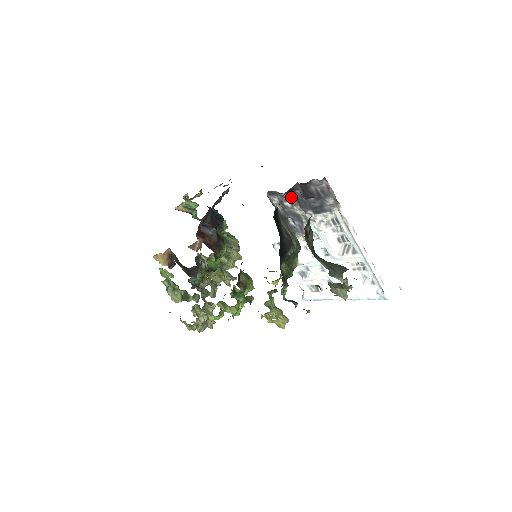
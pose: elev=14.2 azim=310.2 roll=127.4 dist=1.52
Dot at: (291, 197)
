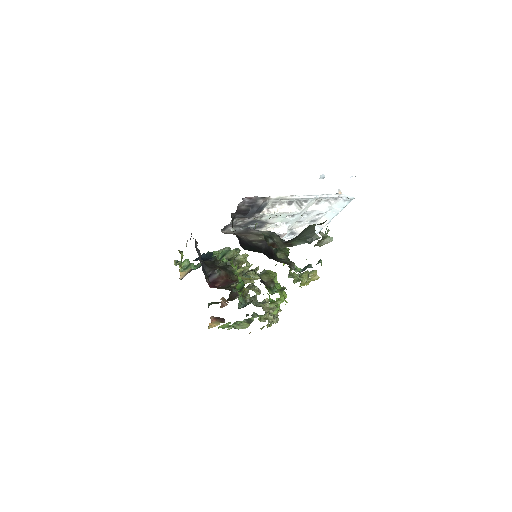
Dot at: (237, 220)
